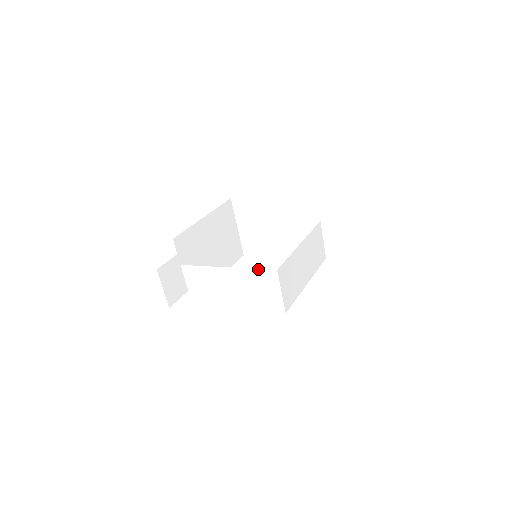
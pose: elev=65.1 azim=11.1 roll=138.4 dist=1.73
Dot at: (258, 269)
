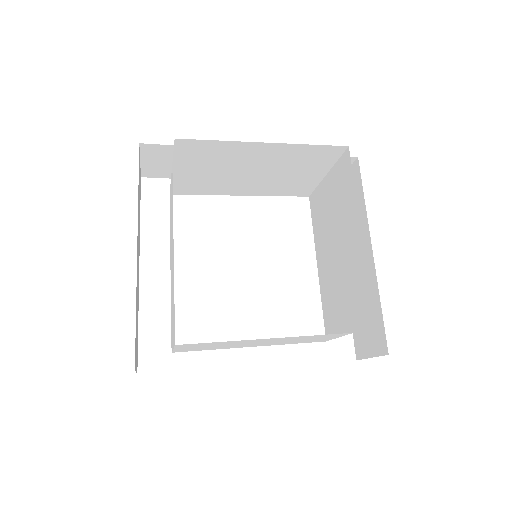
Dot at: (324, 335)
